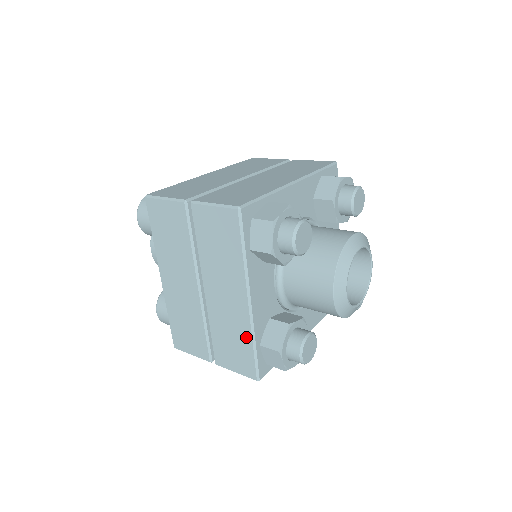
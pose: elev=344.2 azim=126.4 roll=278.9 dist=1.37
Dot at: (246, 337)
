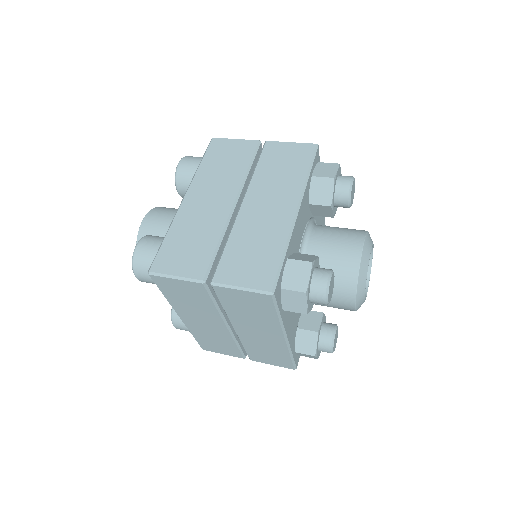
Dot at: (283, 353)
